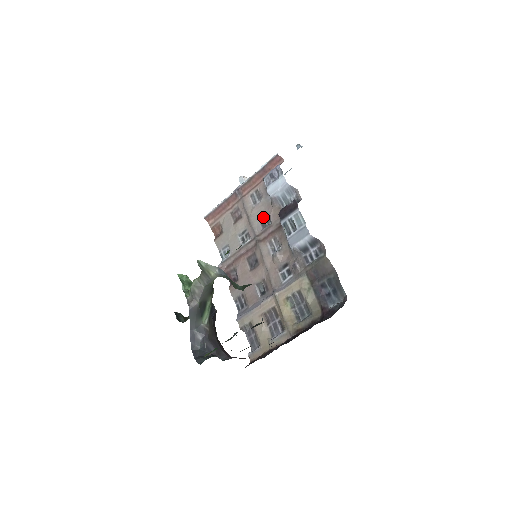
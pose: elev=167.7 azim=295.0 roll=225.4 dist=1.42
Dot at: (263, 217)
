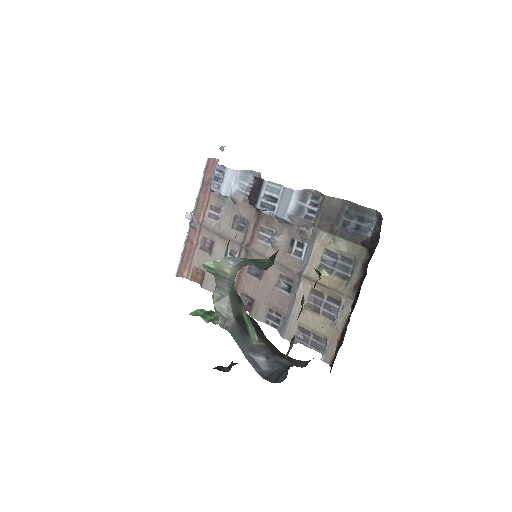
Dot at: (235, 223)
